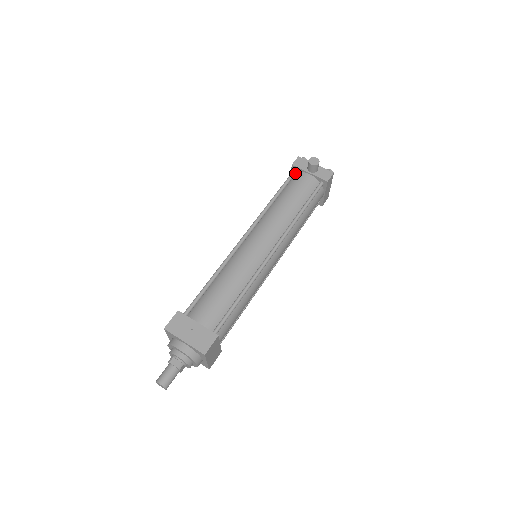
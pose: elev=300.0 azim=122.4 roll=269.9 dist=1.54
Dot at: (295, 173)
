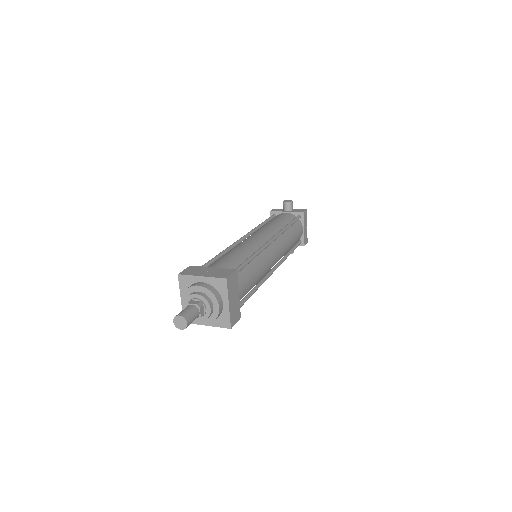
Dot at: (274, 216)
